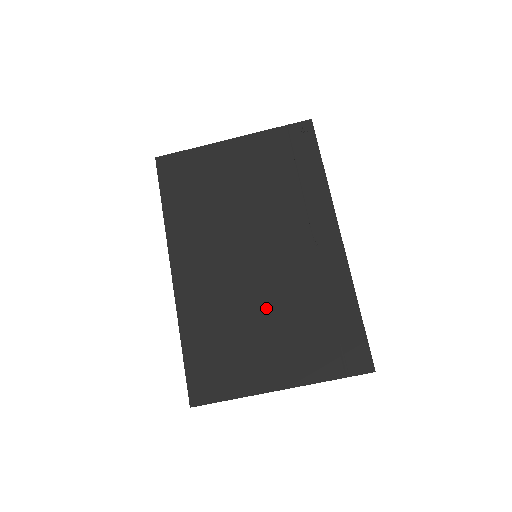
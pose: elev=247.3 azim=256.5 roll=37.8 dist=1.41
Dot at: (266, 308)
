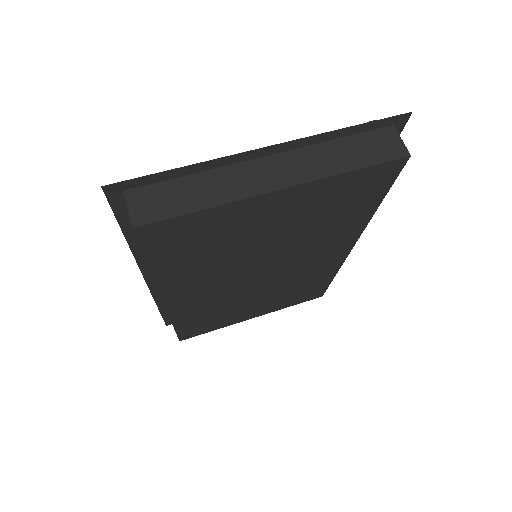
Dot at: occluded
